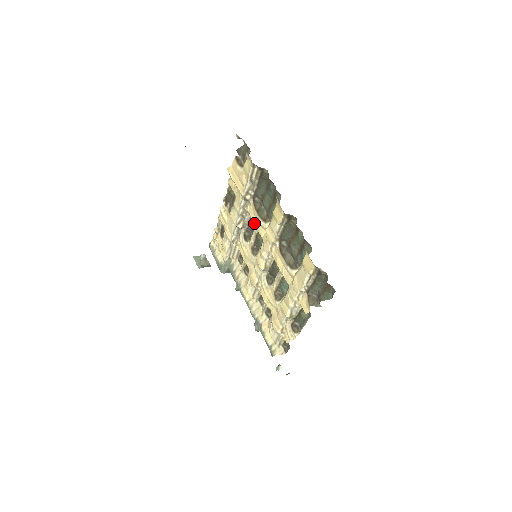
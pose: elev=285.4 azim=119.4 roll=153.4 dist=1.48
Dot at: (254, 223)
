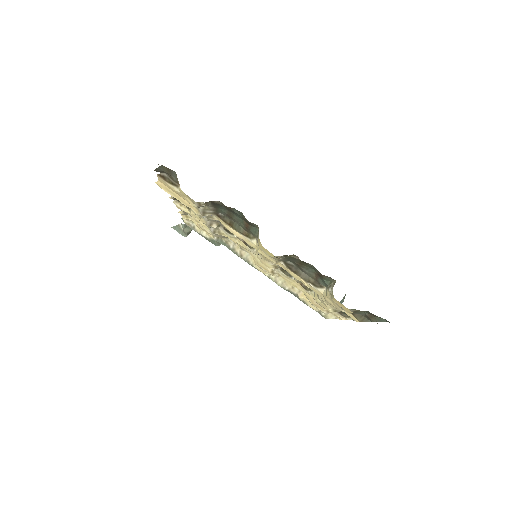
Dot at: occluded
